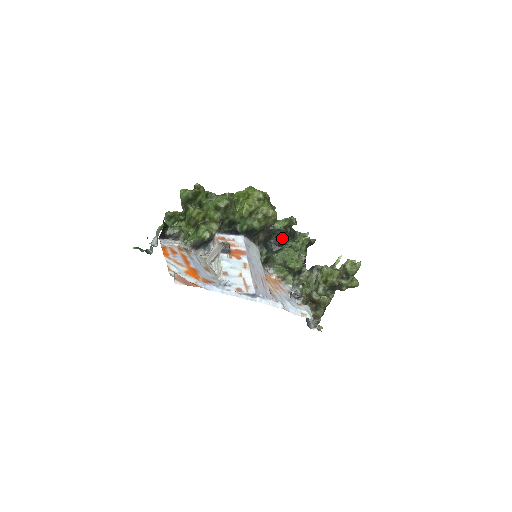
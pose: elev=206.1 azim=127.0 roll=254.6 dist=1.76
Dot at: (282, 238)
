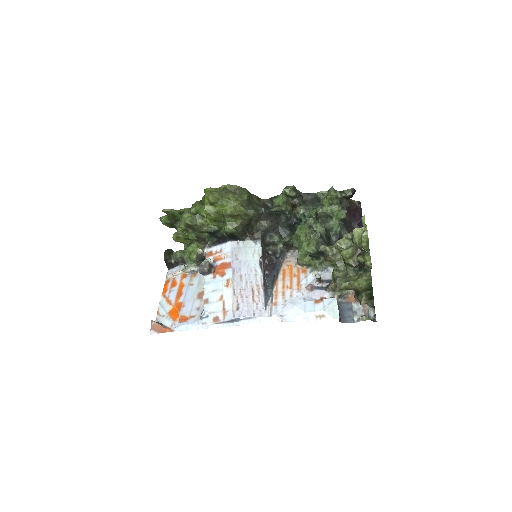
Dot at: (296, 212)
